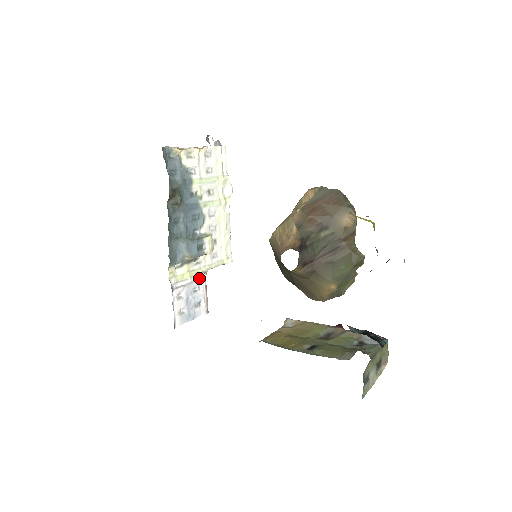
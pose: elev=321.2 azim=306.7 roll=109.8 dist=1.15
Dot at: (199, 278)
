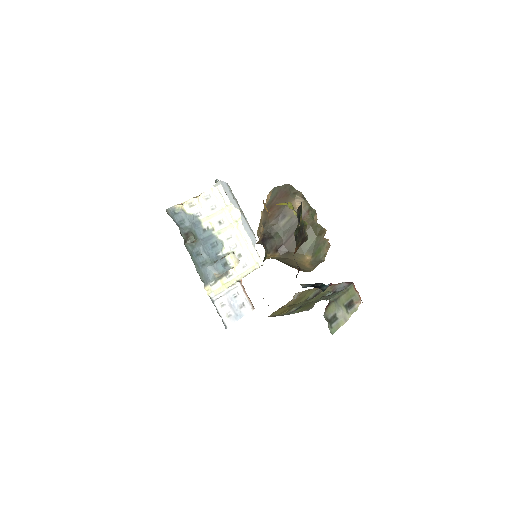
Dot at: (235, 286)
